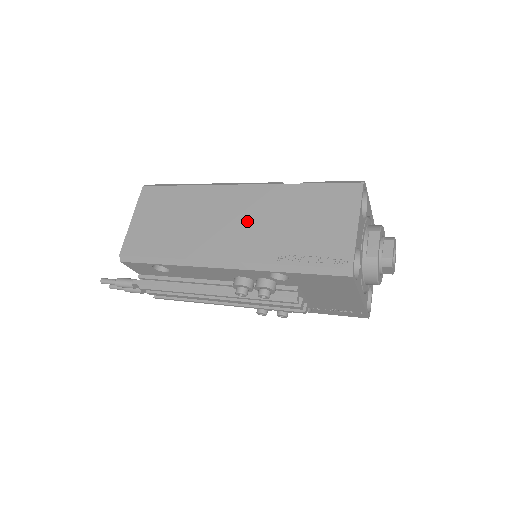
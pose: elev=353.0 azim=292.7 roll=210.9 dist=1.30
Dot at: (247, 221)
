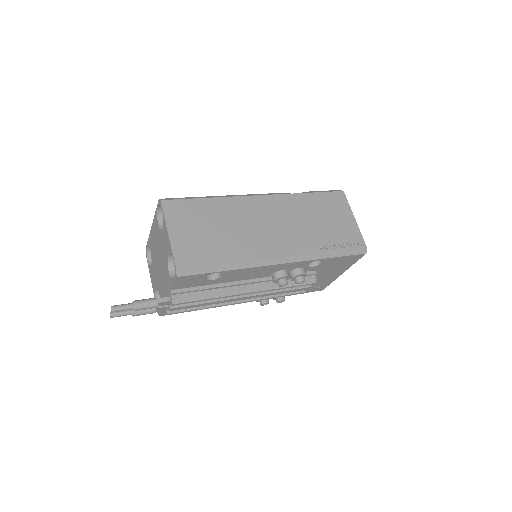
Dot at: (282, 224)
